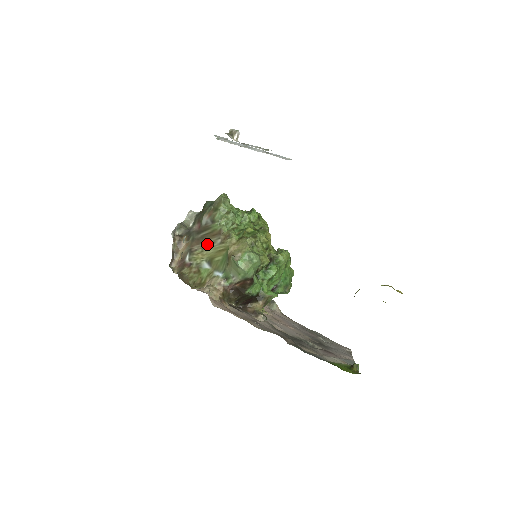
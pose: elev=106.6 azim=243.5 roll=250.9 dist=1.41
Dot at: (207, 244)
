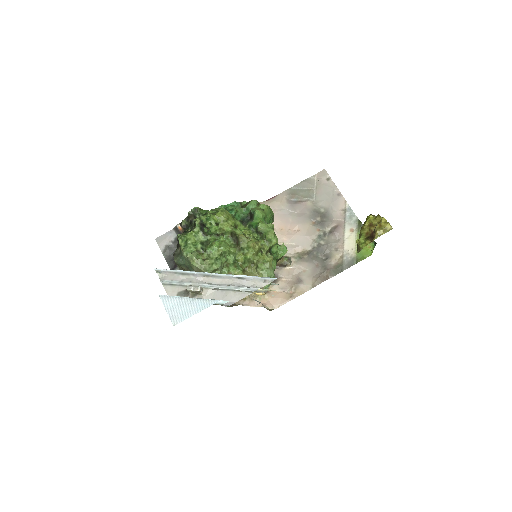
Dot at: occluded
